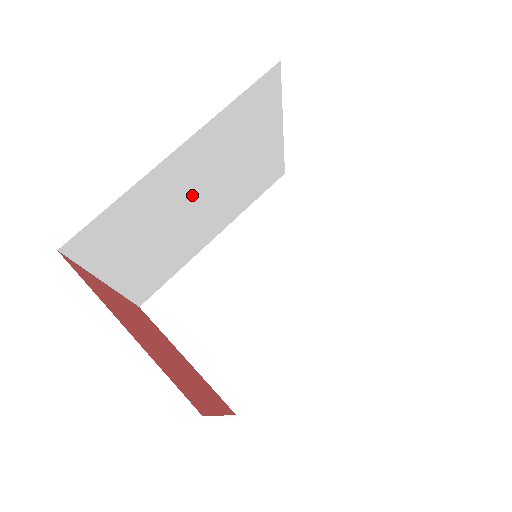
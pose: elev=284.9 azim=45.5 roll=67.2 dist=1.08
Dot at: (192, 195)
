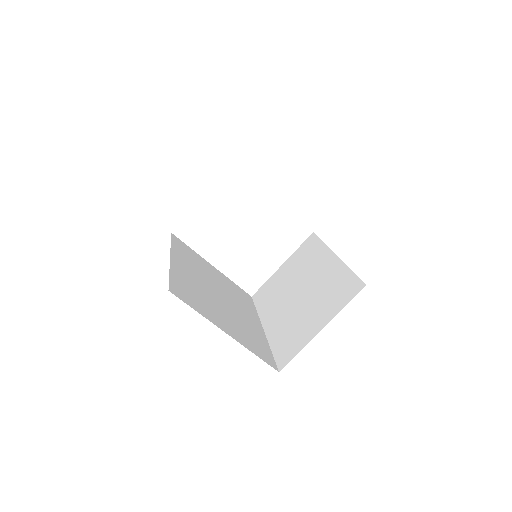
Dot at: (209, 288)
